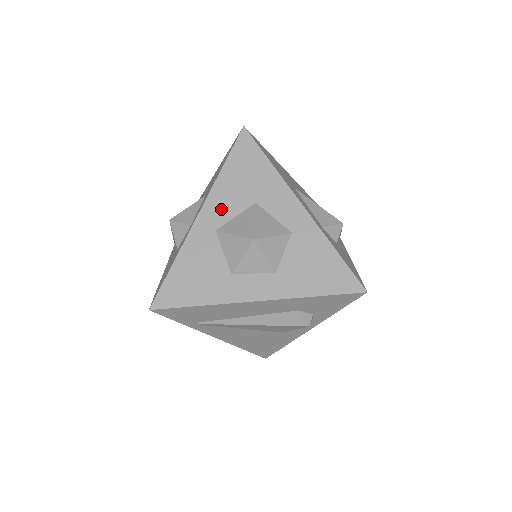
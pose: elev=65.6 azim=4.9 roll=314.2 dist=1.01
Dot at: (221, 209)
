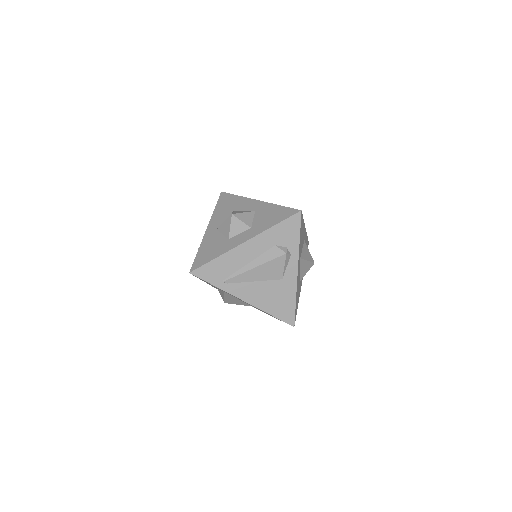
Dot at: (217, 221)
